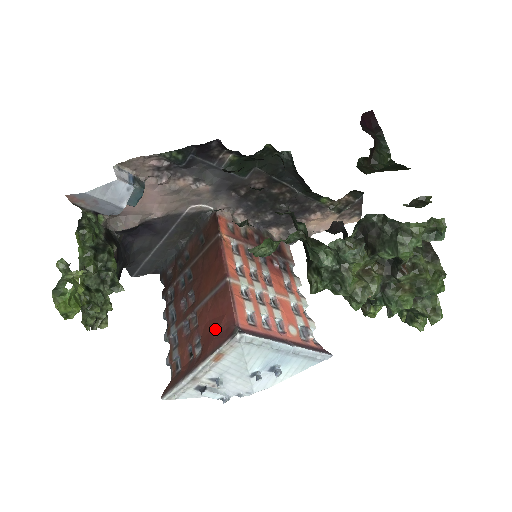
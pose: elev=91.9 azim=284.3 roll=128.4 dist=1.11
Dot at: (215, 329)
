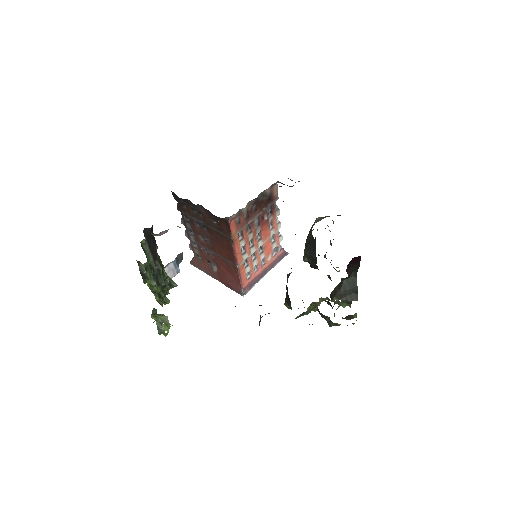
Dot at: (228, 278)
